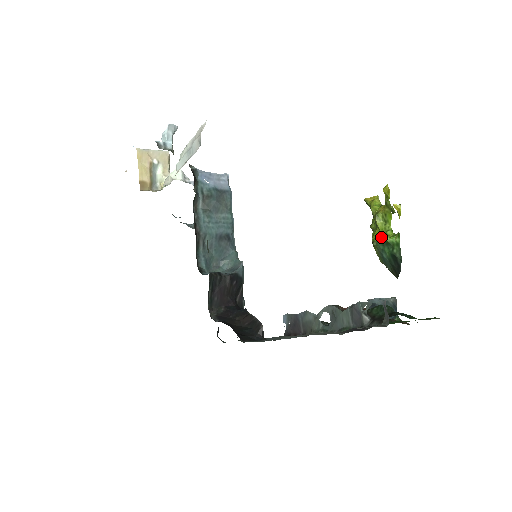
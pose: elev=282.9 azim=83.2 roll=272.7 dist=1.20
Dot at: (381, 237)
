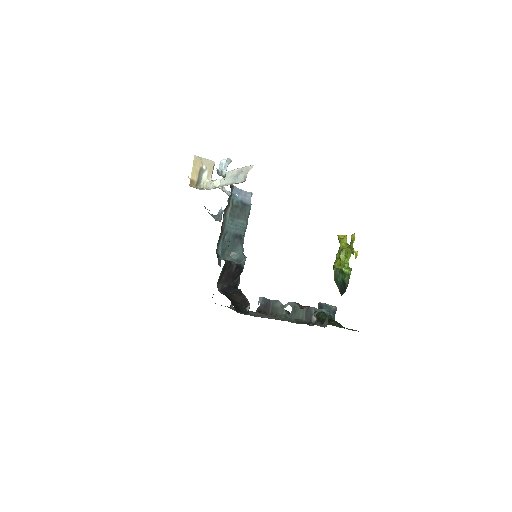
Dot at: (340, 266)
